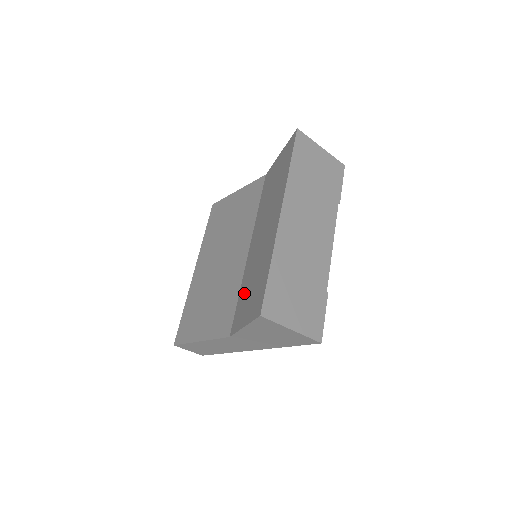
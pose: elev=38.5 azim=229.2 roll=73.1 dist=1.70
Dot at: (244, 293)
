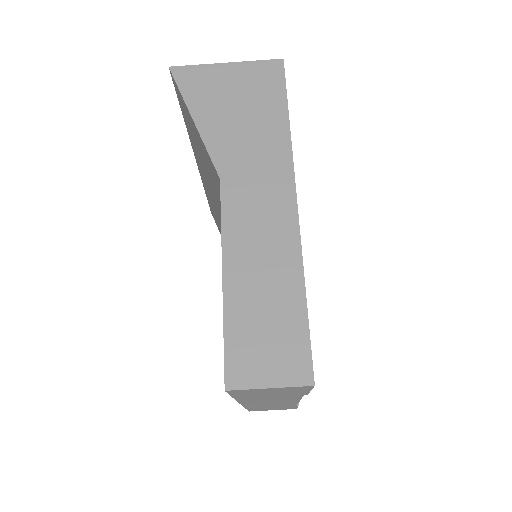
Dot at: occluded
